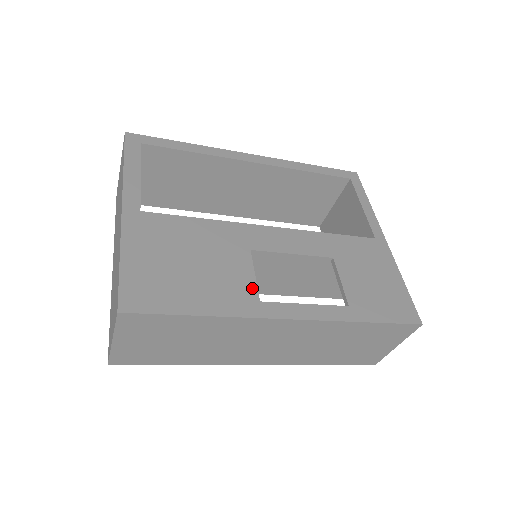
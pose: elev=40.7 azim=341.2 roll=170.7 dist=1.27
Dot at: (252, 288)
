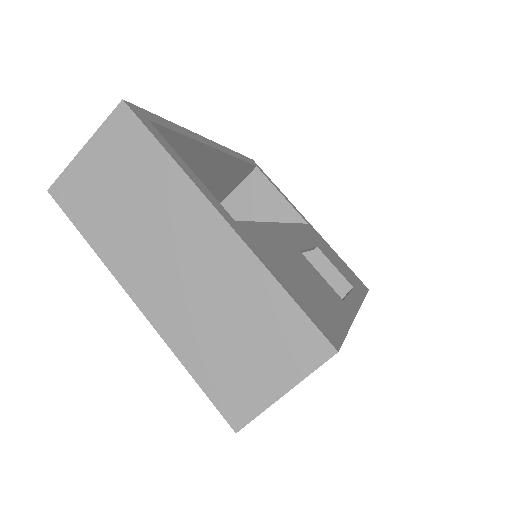
Dot at: (332, 289)
